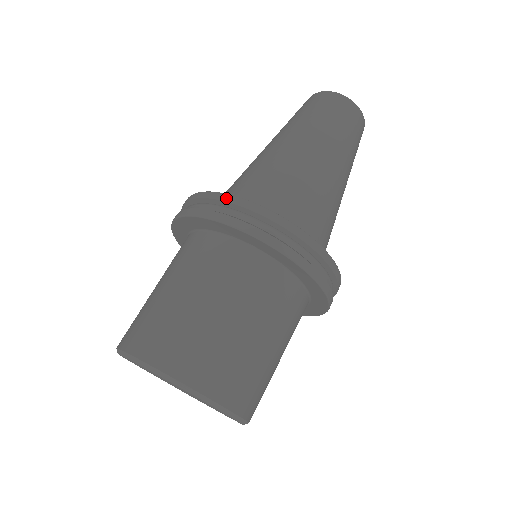
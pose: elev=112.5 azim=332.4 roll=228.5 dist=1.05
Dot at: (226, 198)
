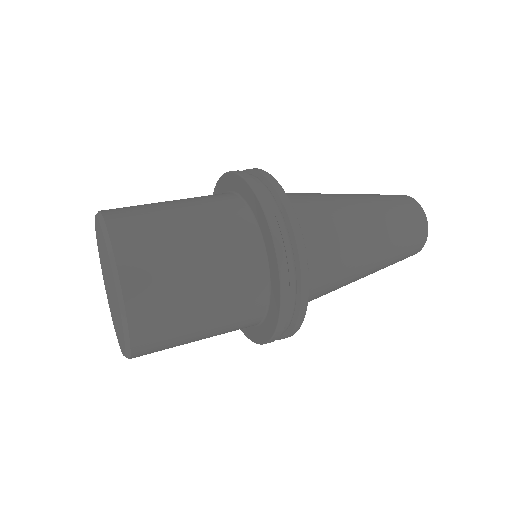
Dot at: occluded
